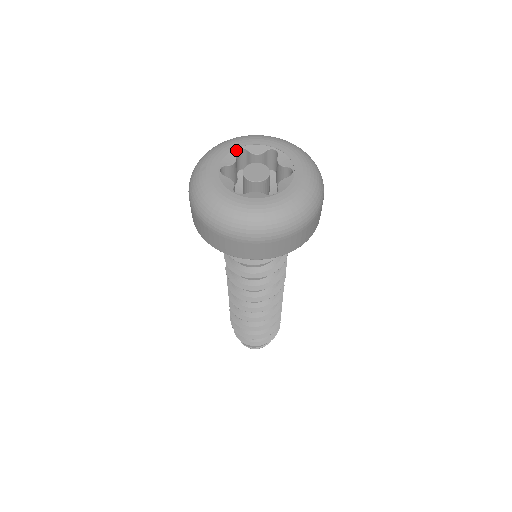
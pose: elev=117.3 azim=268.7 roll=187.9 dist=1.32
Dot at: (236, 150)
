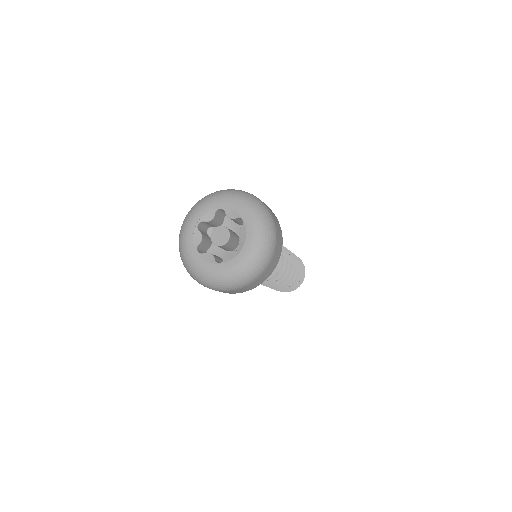
Dot at: (196, 227)
